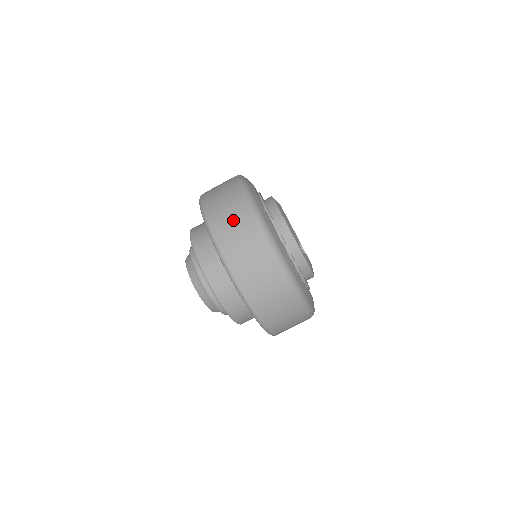
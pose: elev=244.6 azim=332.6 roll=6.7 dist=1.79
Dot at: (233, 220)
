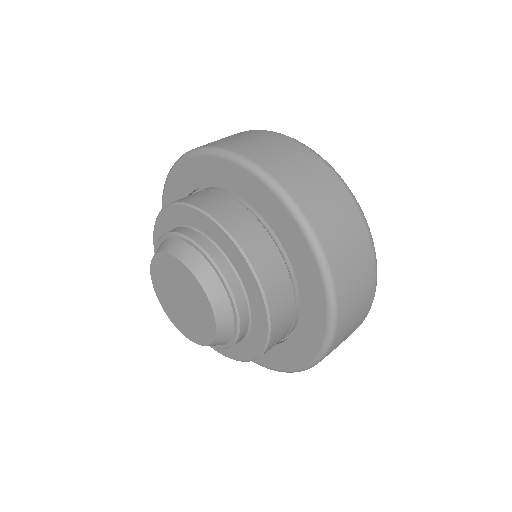
Dot at: (246, 137)
